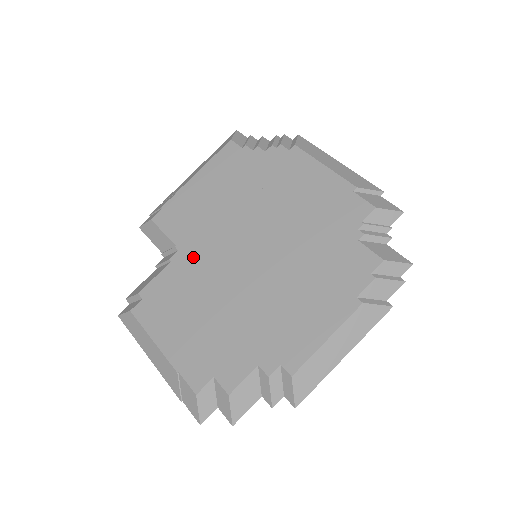
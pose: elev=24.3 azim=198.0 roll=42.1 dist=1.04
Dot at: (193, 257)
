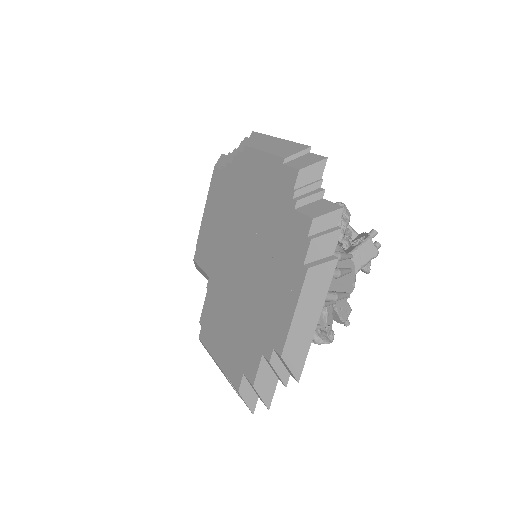
Dot at: (216, 279)
